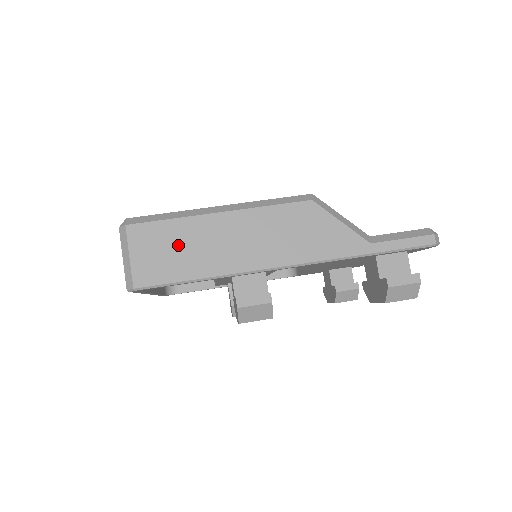
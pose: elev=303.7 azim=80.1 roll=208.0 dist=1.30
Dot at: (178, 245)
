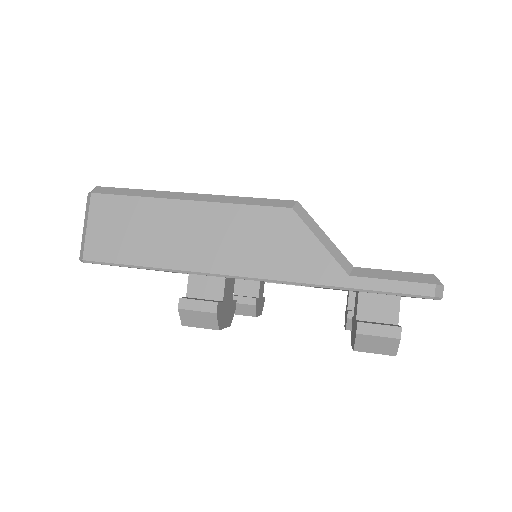
Dot at: (136, 226)
